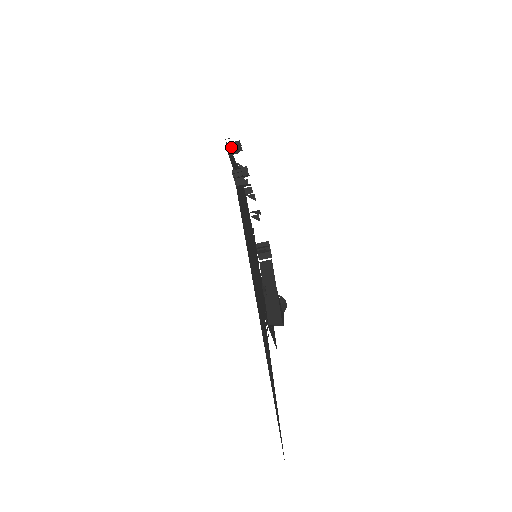
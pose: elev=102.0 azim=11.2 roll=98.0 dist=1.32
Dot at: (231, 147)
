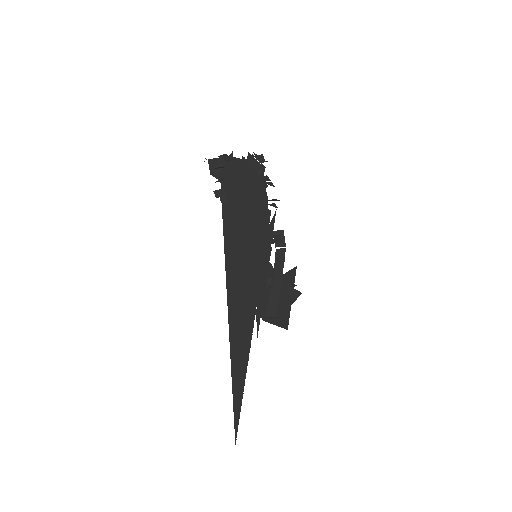
Dot at: (219, 161)
